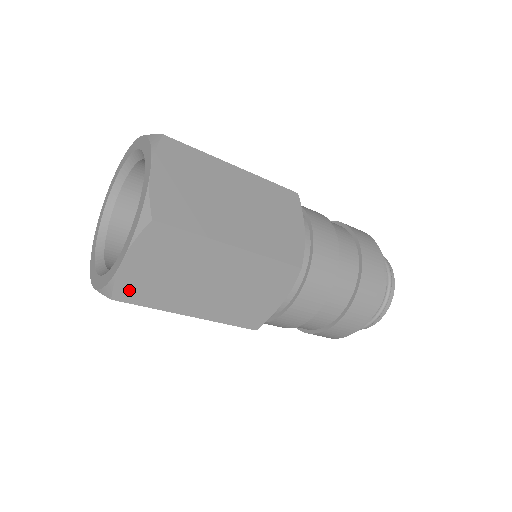
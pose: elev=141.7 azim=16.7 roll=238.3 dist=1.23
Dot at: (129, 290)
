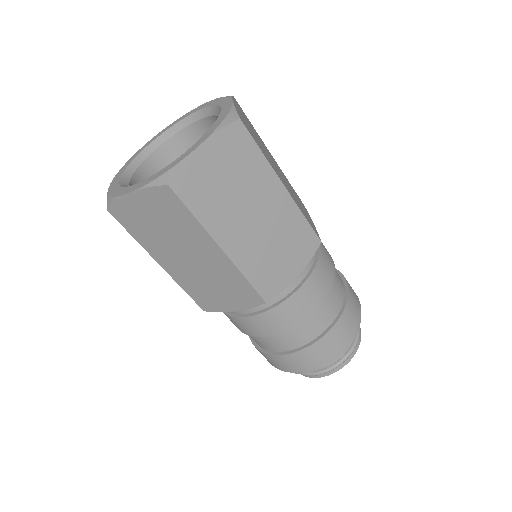
Dot at: (124, 214)
